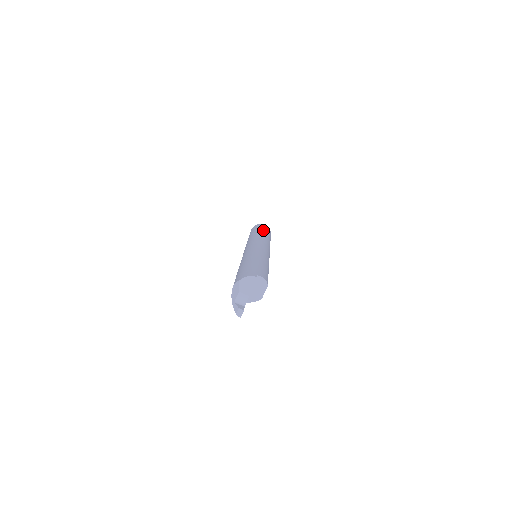
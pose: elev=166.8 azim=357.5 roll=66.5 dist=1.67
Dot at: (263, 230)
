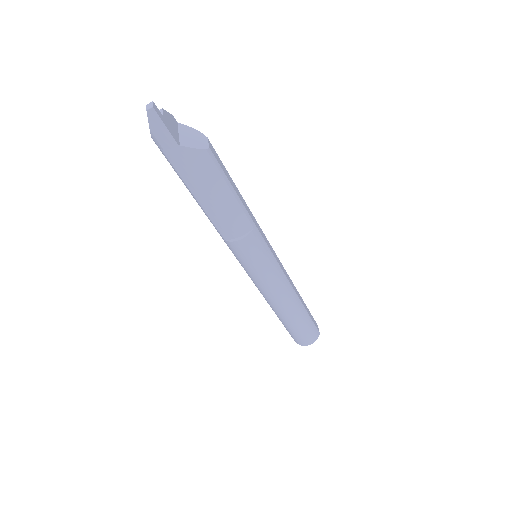
Dot at: occluded
